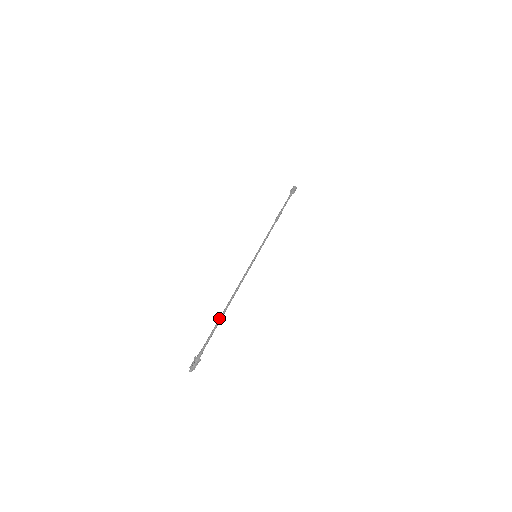
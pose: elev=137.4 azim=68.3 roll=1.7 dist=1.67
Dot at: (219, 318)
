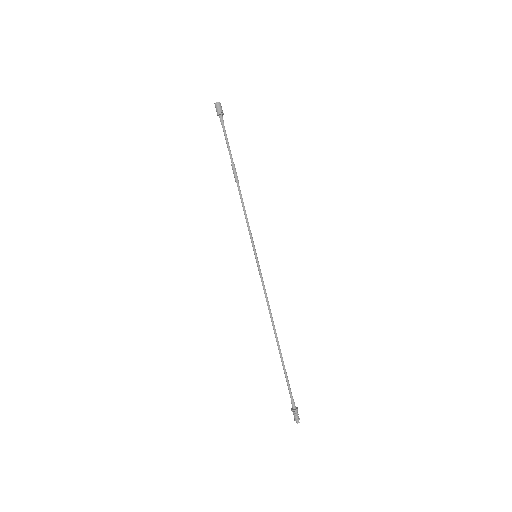
Dot at: (281, 358)
